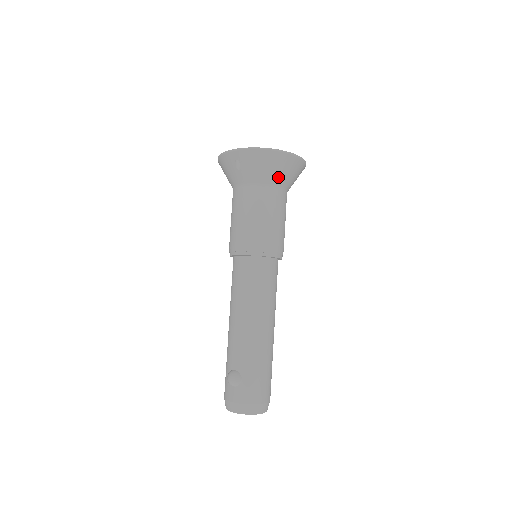
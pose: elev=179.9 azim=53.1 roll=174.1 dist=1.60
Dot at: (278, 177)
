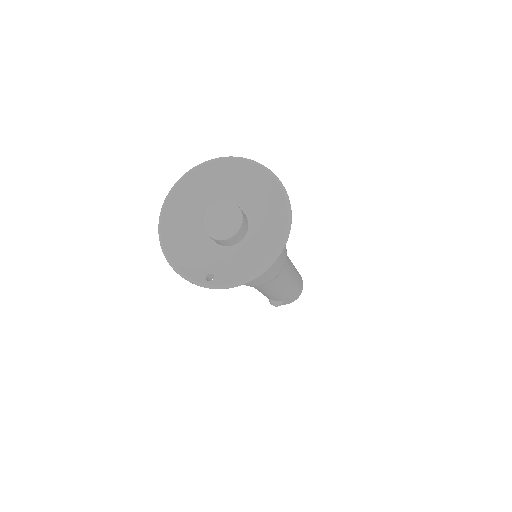
Dot at: occluded
